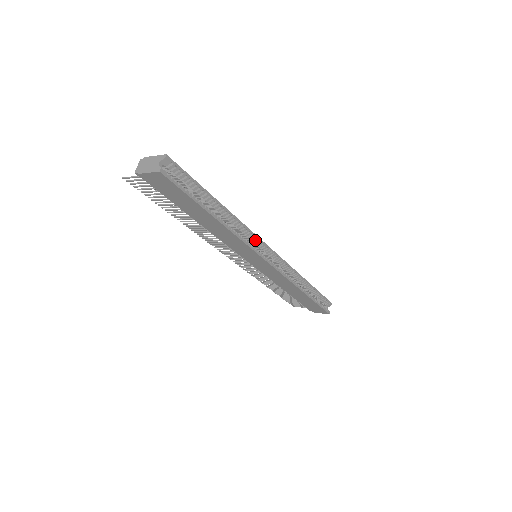
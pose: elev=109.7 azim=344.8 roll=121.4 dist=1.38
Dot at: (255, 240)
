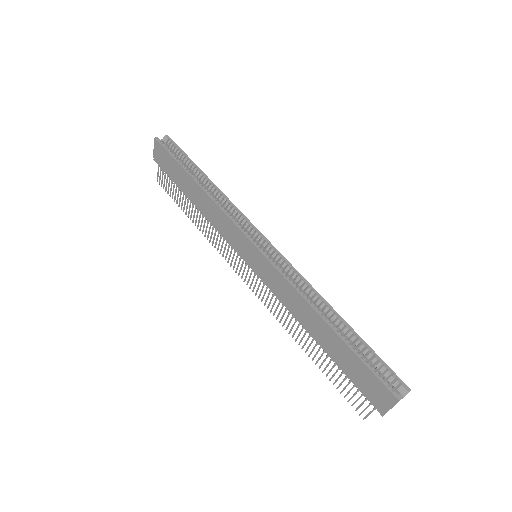
Dot at: (244, 221)
